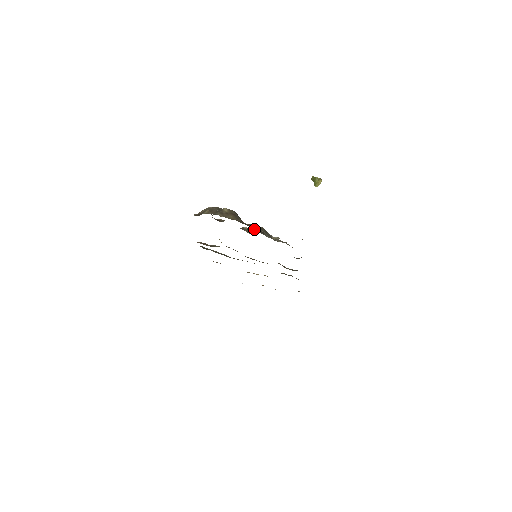
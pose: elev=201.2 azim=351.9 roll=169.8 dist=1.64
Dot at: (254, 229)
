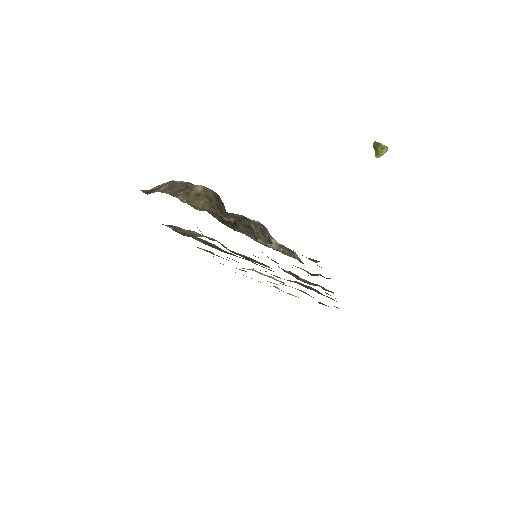
Dot at: (240, 226)
